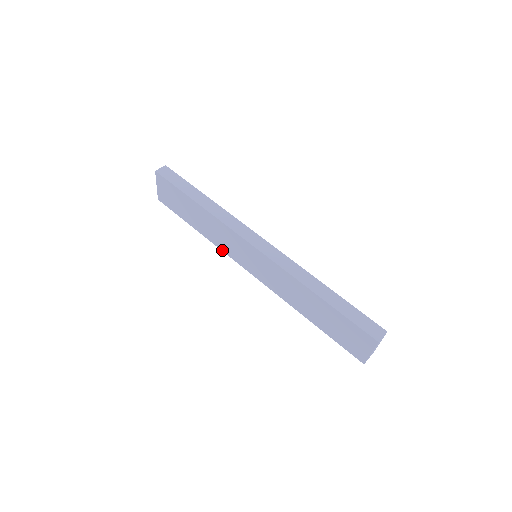
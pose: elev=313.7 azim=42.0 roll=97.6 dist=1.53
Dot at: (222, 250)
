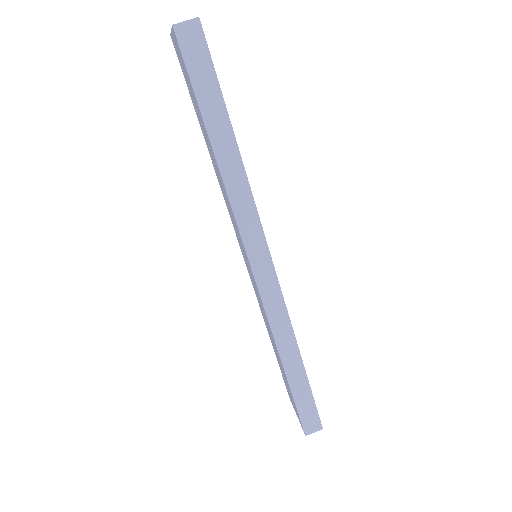
Dot at: (224, 198)
